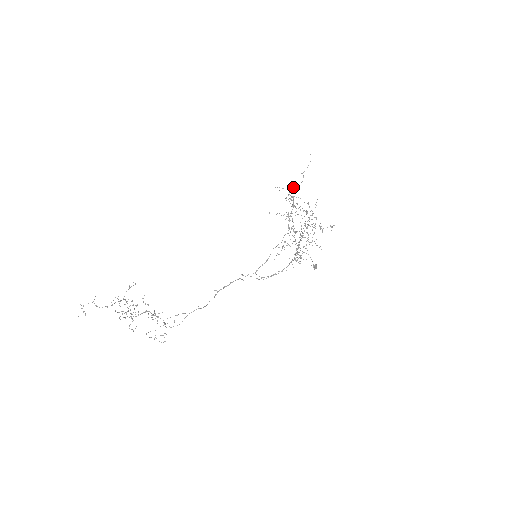
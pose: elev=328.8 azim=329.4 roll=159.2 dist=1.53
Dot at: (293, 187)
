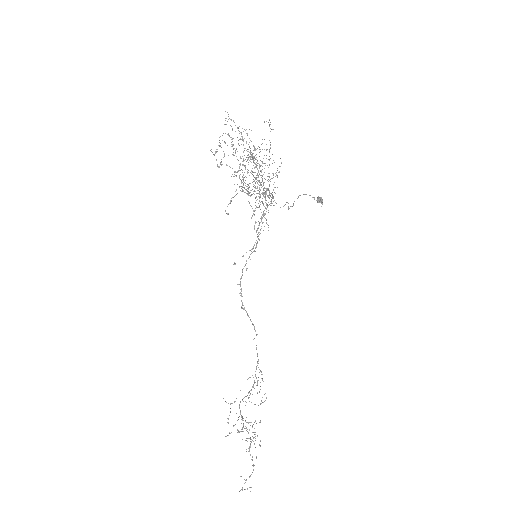
Dot at: occluded
